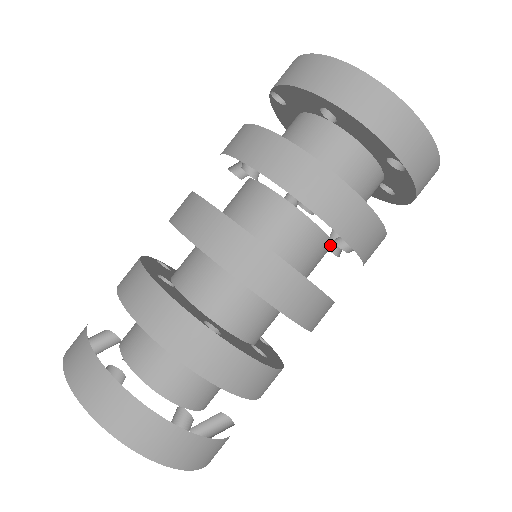
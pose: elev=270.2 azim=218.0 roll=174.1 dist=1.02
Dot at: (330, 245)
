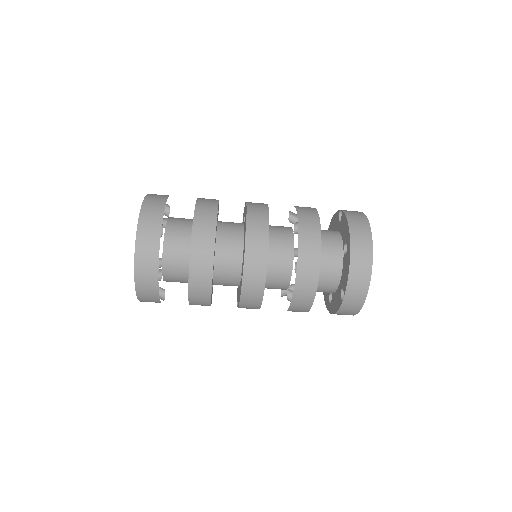
Dot at: (286, 289)
